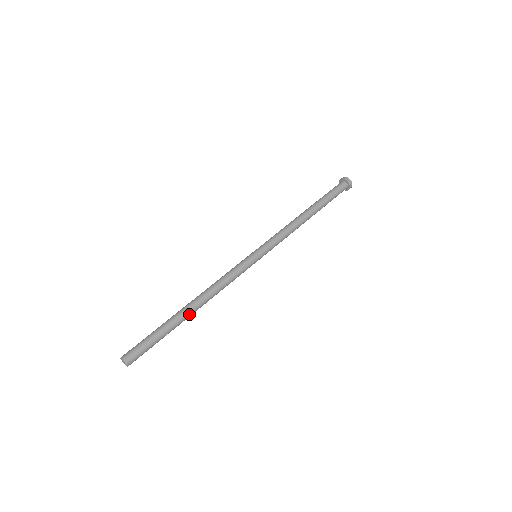
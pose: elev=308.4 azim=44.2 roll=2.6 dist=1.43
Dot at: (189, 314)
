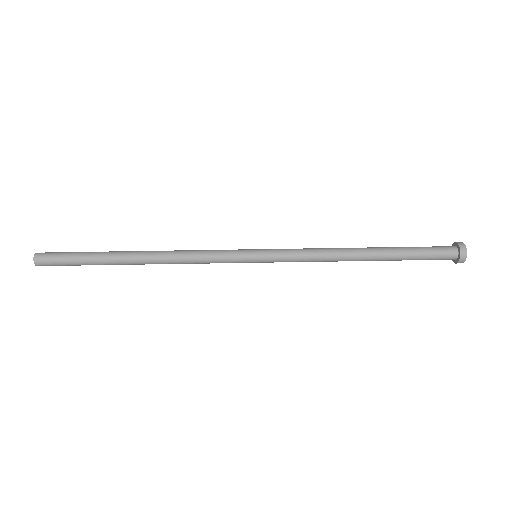
Dot at: (132, 263)
